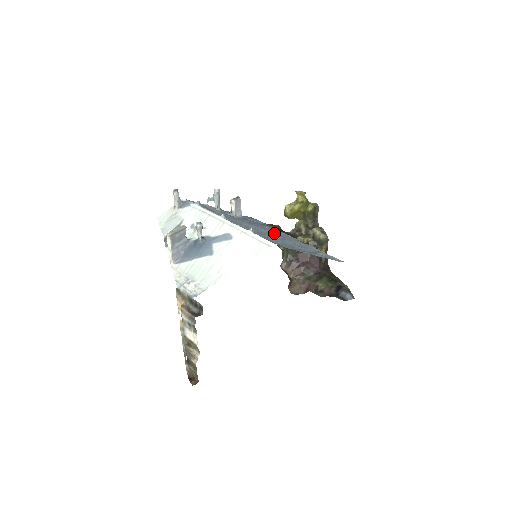
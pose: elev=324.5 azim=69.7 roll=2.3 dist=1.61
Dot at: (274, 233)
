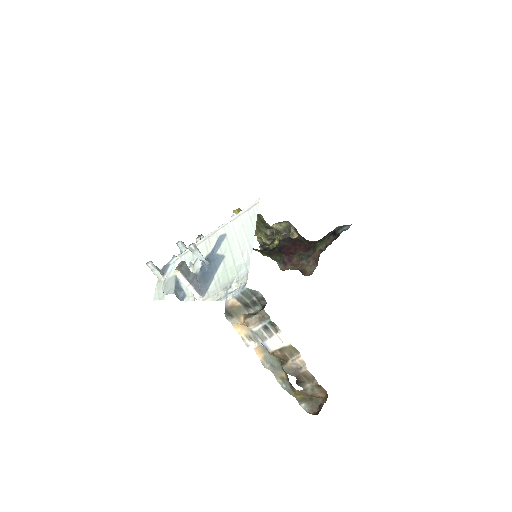
Dot at: occluded
